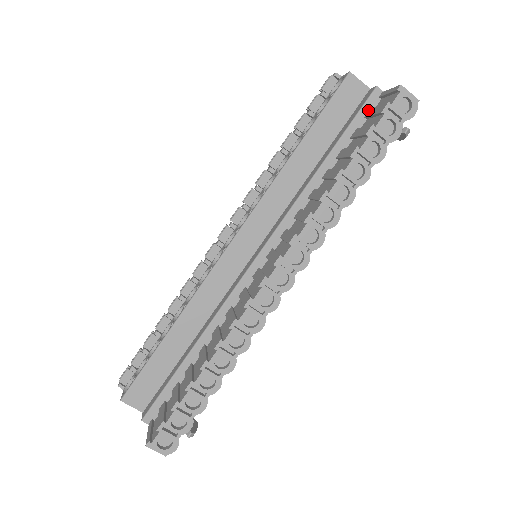
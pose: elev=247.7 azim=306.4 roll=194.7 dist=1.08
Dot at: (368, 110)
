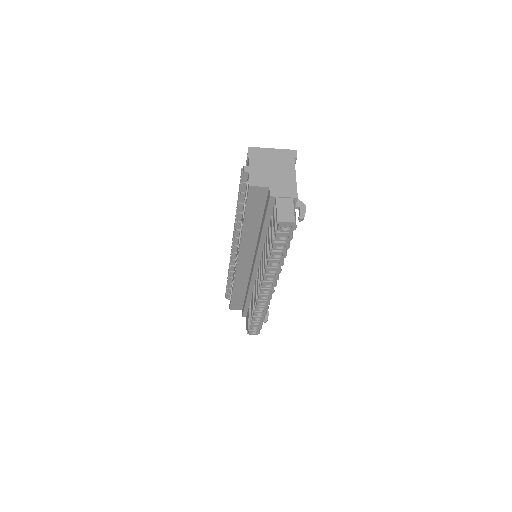
Dot at: (272, 207)
